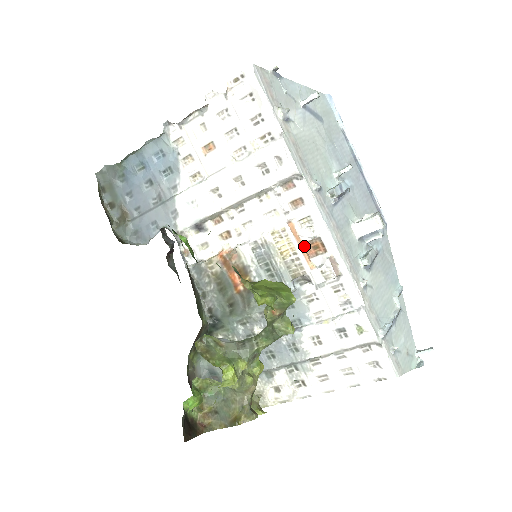
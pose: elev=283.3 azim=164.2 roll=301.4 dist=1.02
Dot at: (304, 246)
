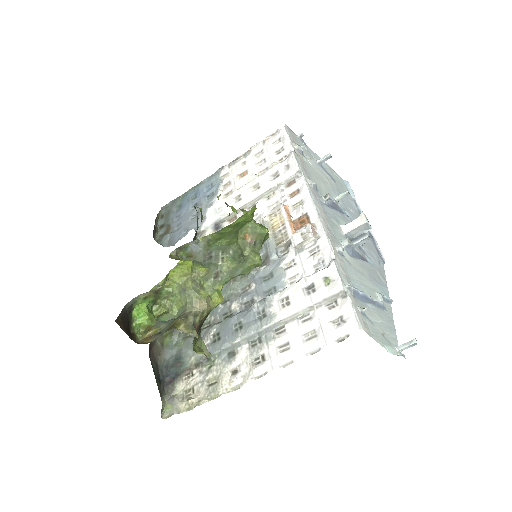
Dot at: (293, 222)
